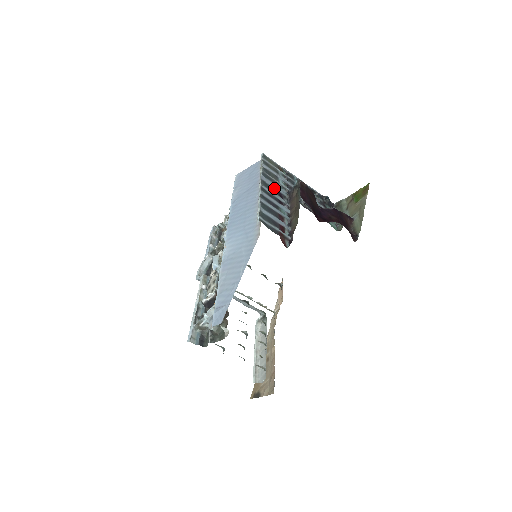
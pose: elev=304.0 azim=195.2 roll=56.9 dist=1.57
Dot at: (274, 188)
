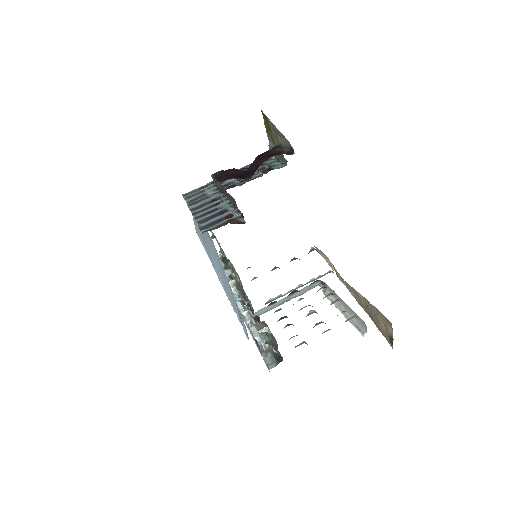
Dot at: (205, 203)
